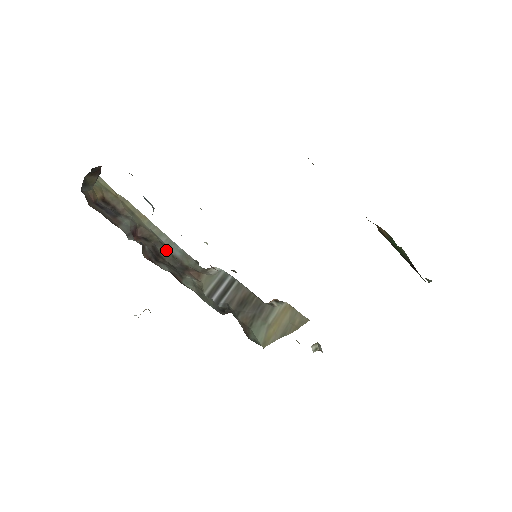
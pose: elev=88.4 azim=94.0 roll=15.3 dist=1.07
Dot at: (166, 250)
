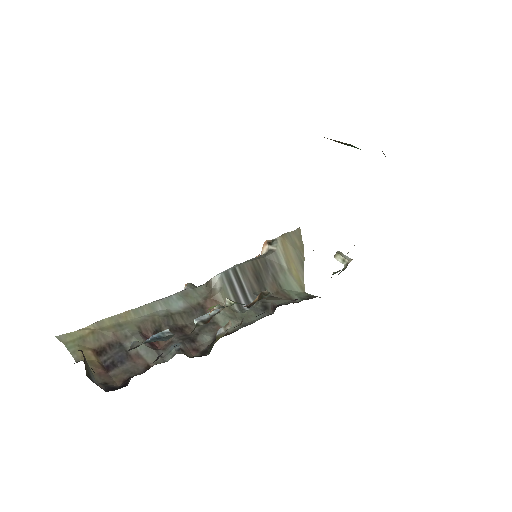
Dot at: (175, 315)
